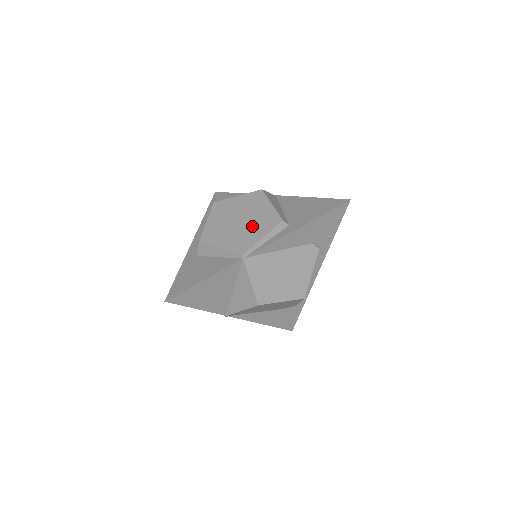
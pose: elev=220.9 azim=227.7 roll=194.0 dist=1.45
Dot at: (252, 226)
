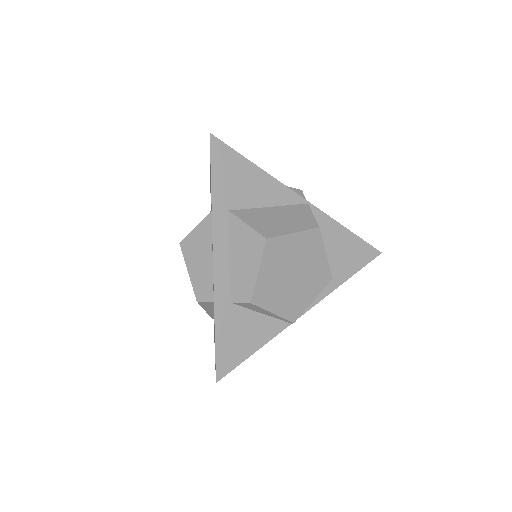
Dot at: (306, 285)
